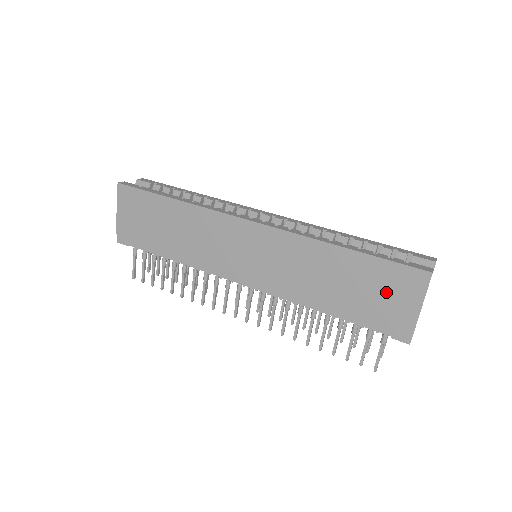
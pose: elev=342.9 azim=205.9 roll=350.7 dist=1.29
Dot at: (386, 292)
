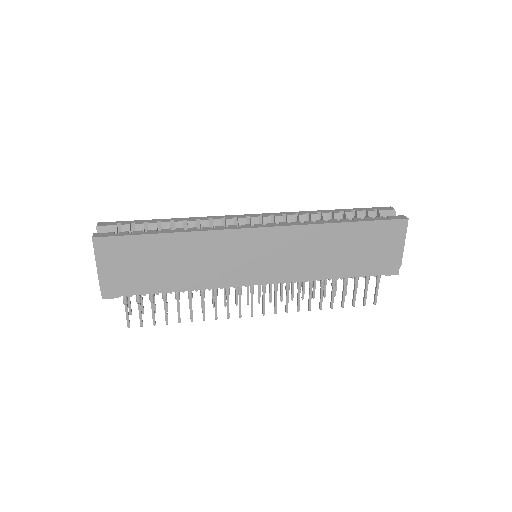
Dot at: (379, 244)
